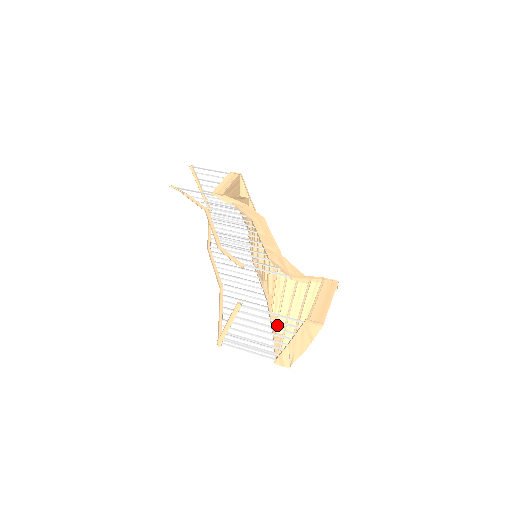
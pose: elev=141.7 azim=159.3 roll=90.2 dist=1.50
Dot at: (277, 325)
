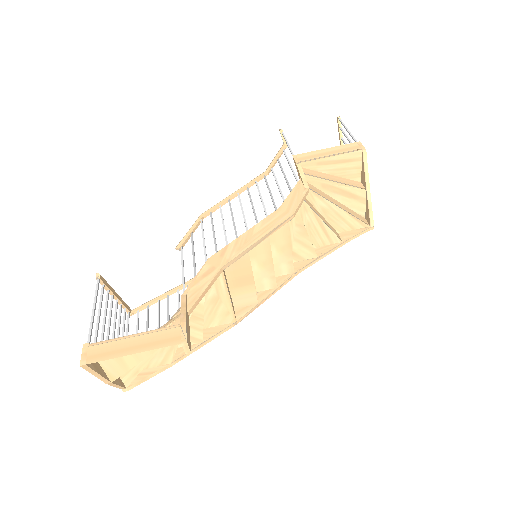
Dot at: occluded
